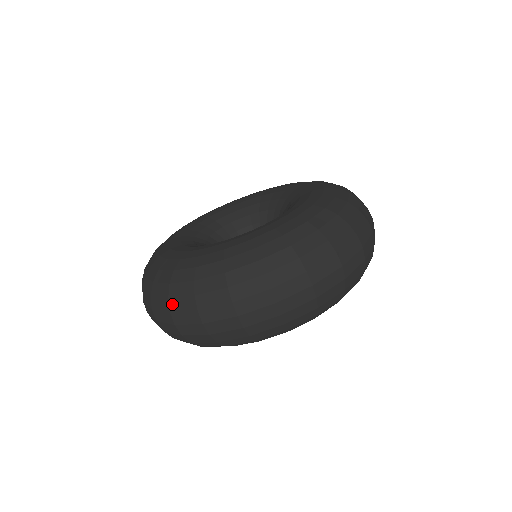
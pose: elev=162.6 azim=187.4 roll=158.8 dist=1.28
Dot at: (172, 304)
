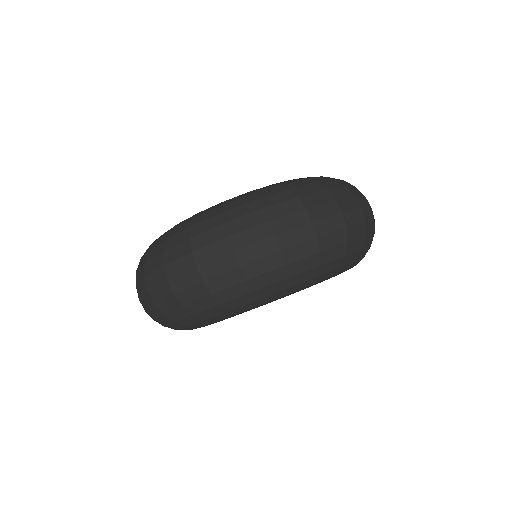
Dot at: (137, 276)
